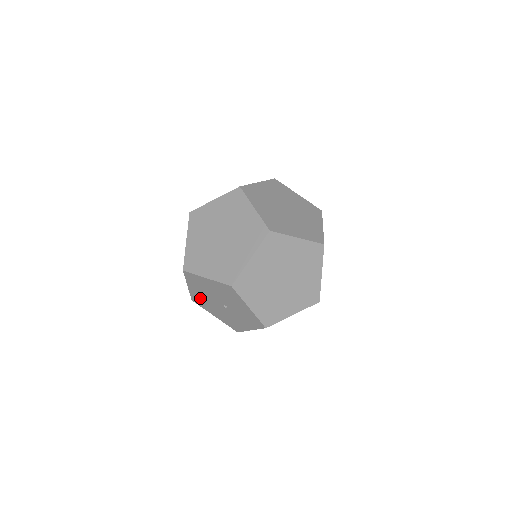
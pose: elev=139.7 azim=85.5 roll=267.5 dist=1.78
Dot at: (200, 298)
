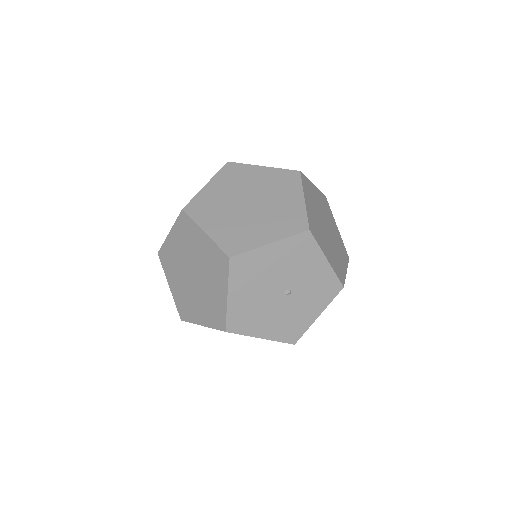
Dot at: (245, 310)
